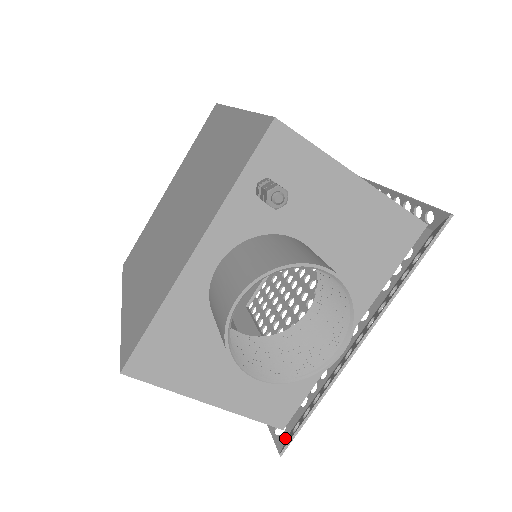
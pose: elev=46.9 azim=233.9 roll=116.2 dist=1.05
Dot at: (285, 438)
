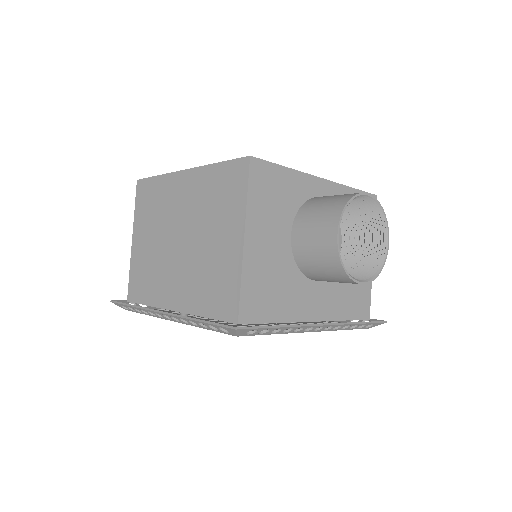
Dot at: occluded
